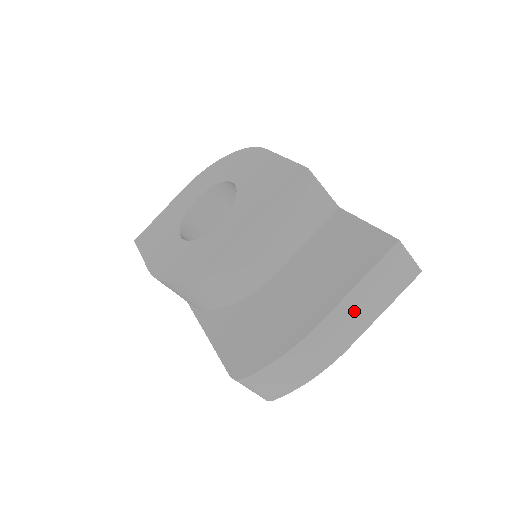
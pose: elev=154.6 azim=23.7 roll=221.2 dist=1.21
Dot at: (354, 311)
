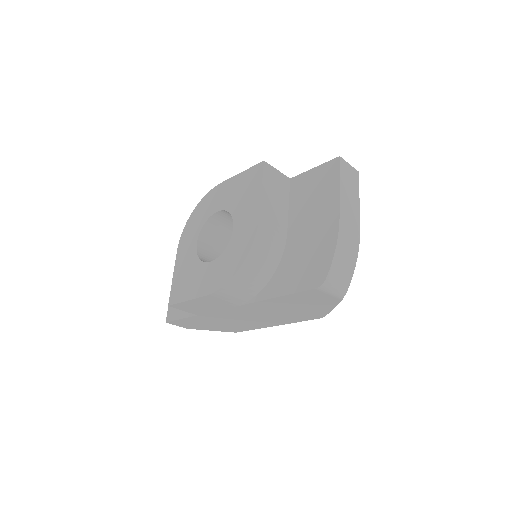
Dot at: (348, 205)
